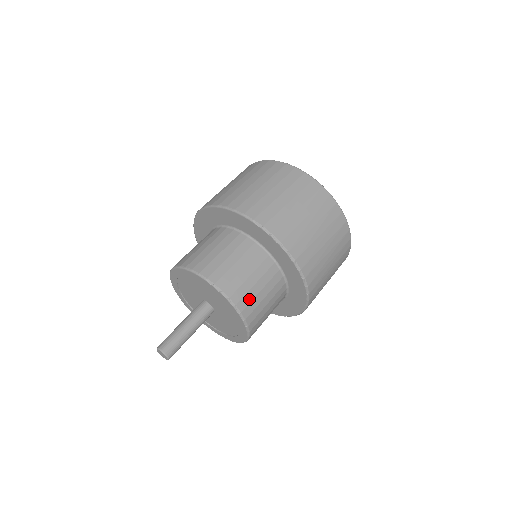
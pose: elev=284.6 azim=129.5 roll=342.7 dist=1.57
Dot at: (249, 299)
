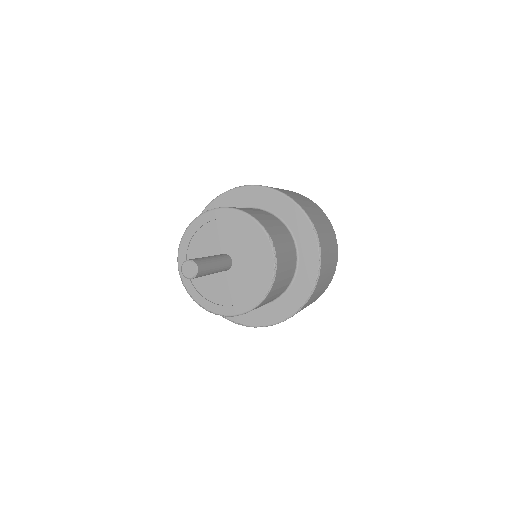
Dot at: (280, 278)
